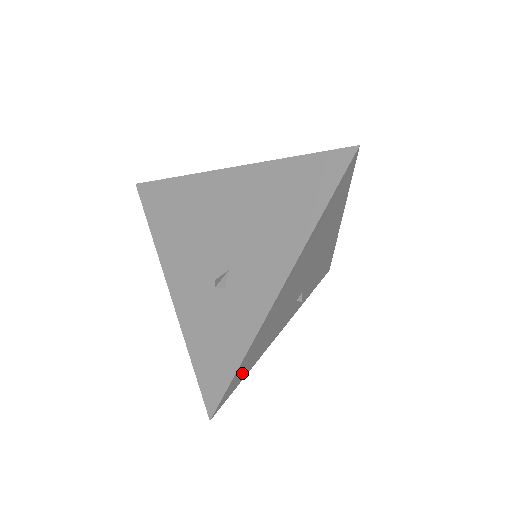
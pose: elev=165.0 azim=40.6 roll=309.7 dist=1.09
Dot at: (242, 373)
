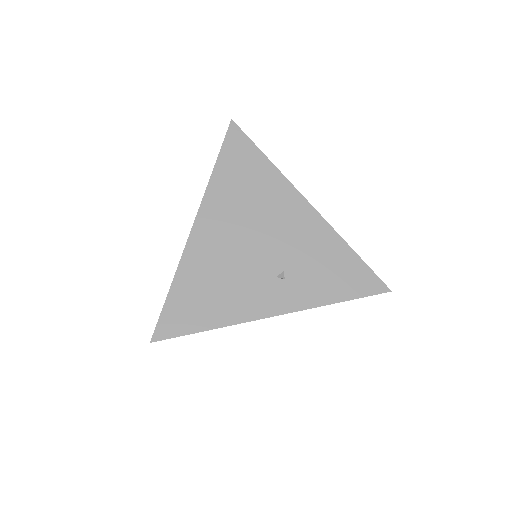
Dot at: (190, 314)
